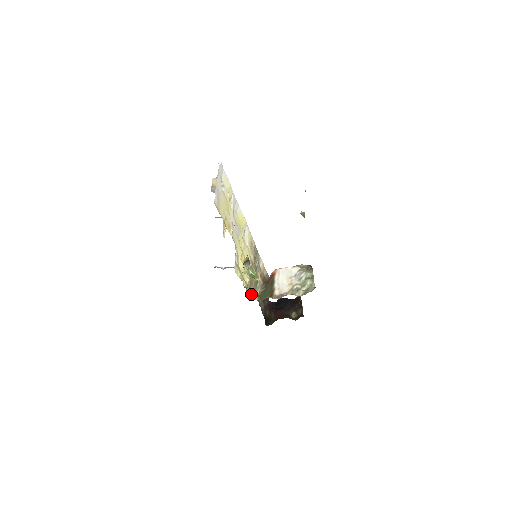
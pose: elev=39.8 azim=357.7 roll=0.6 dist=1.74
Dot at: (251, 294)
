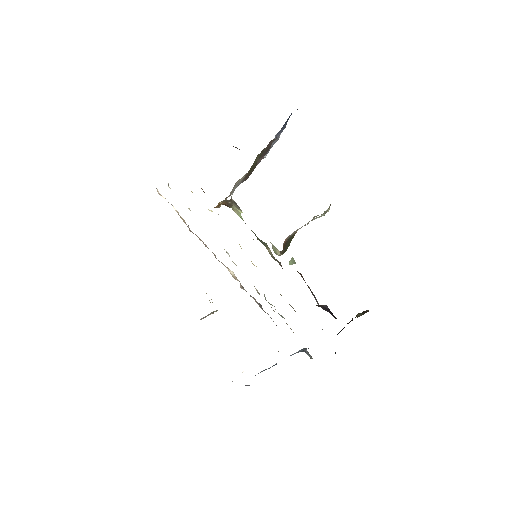
Dot at: occluded
